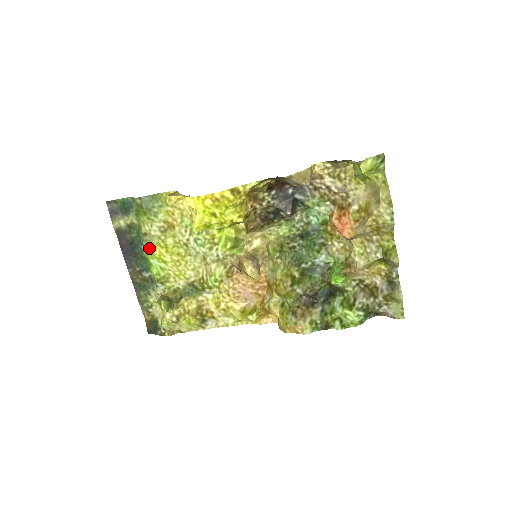
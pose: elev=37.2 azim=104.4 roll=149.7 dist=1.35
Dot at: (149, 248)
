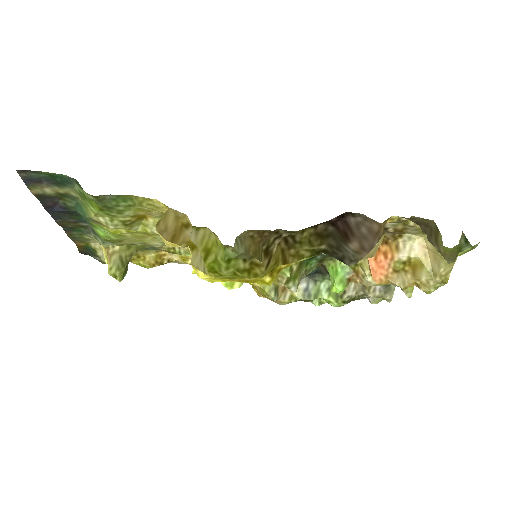
Dot at: occluded
